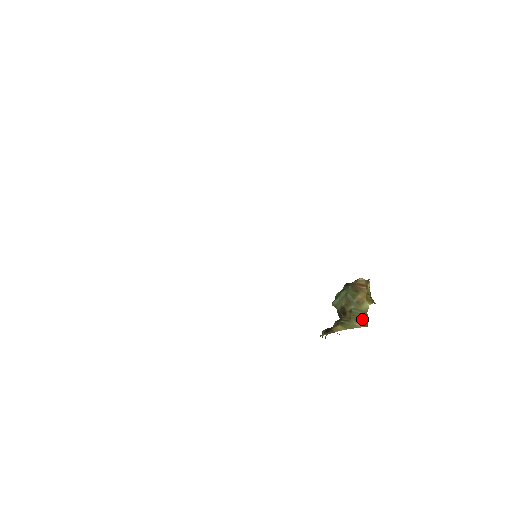
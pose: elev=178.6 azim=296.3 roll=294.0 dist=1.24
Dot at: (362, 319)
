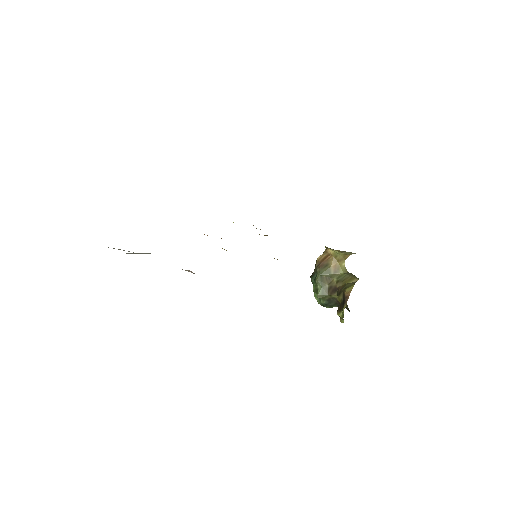
Dot at: (351, 276)
